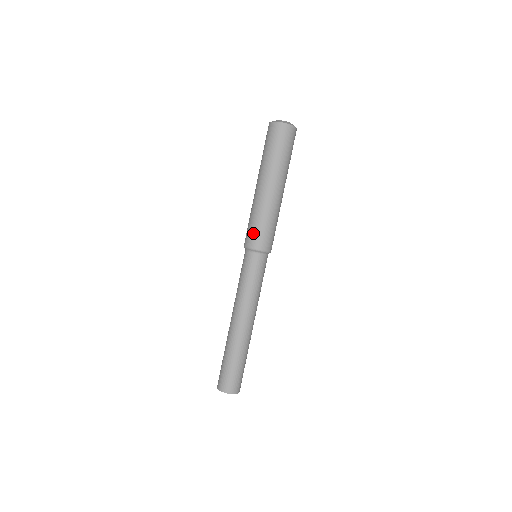
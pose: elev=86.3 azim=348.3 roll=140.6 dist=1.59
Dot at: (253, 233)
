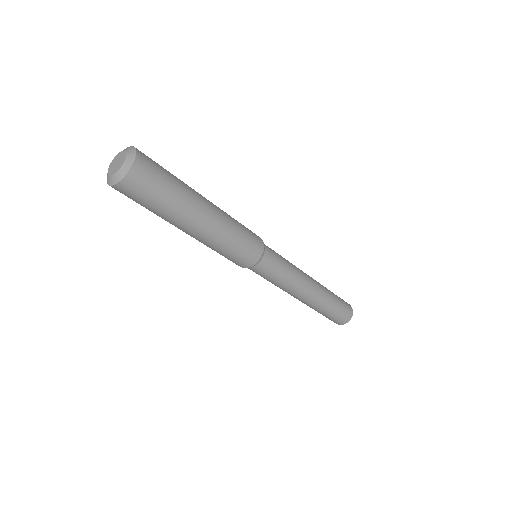
Dot at: (243, 256)
